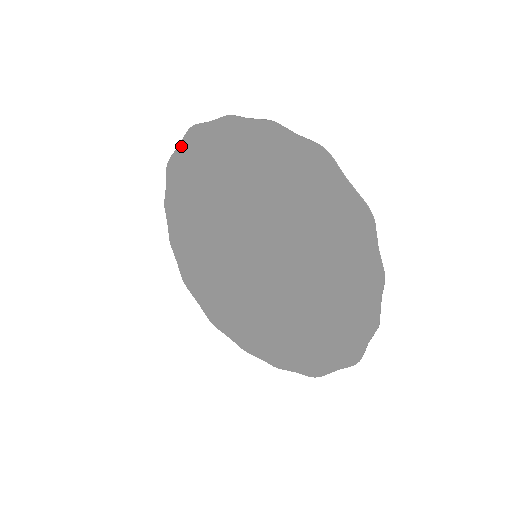
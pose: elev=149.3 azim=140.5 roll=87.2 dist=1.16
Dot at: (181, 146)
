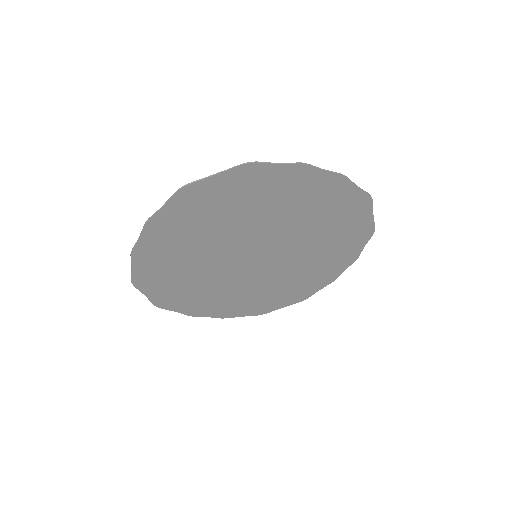
Dot at: (219, 176)
